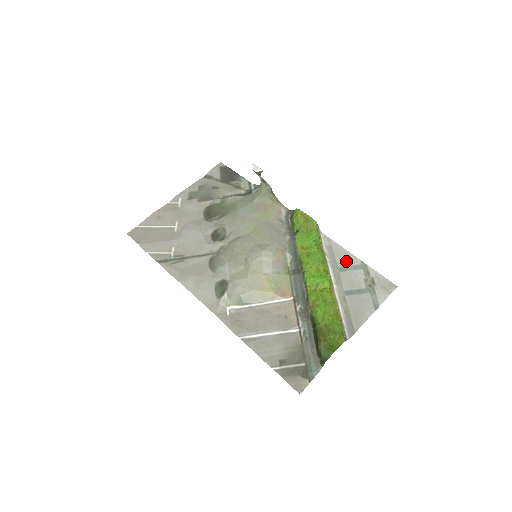
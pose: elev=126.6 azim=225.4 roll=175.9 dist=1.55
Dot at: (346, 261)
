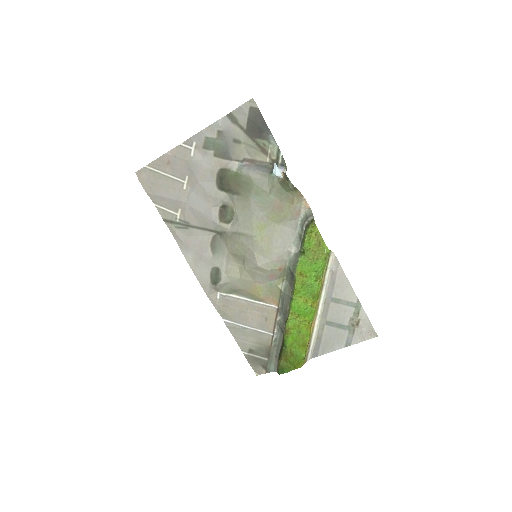
Dot at: (343, 294)
